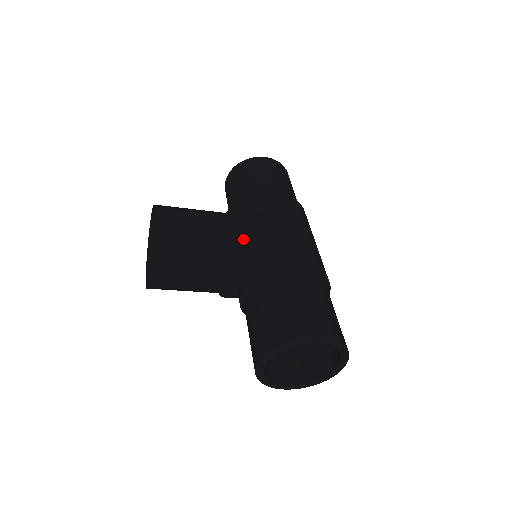
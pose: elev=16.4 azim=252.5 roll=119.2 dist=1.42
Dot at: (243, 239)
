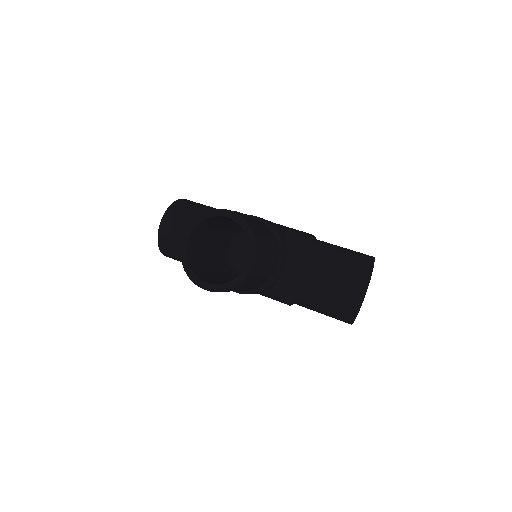
Dot at: (274, 226)
